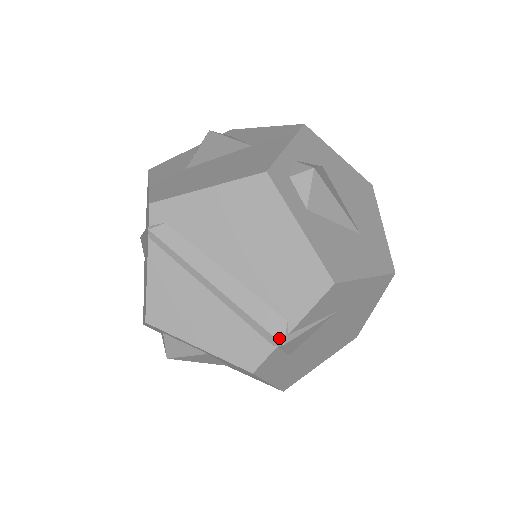
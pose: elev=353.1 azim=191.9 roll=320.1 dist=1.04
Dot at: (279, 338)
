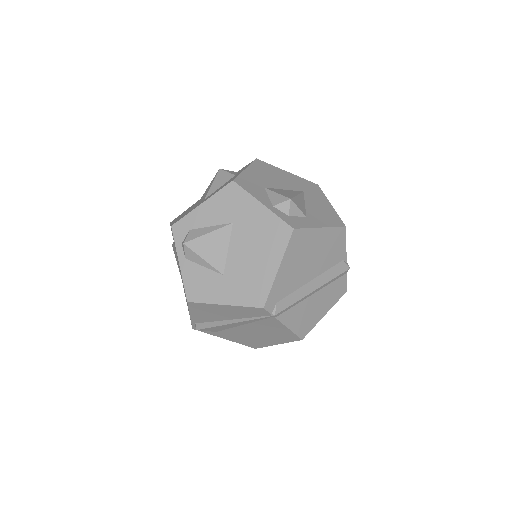
Dot at: (347, 269)
